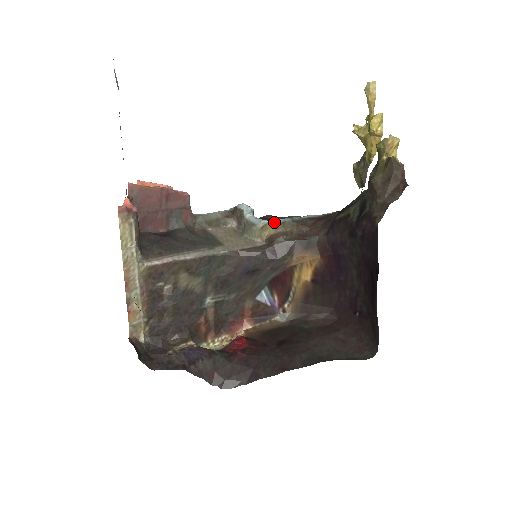
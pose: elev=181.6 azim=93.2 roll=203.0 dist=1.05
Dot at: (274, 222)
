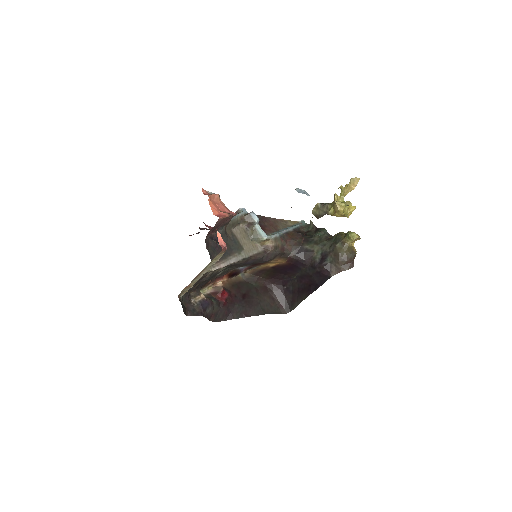
Dot at: (272, 237)
